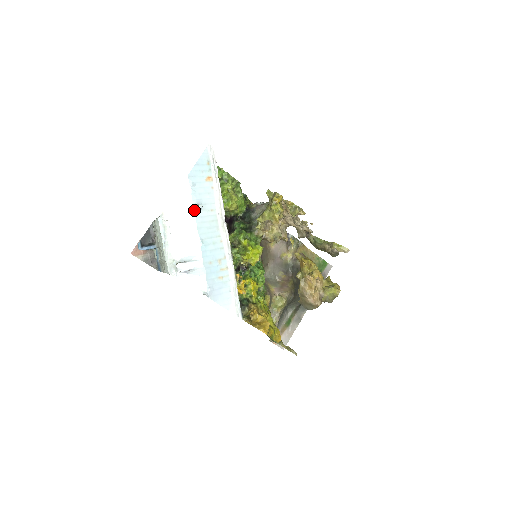
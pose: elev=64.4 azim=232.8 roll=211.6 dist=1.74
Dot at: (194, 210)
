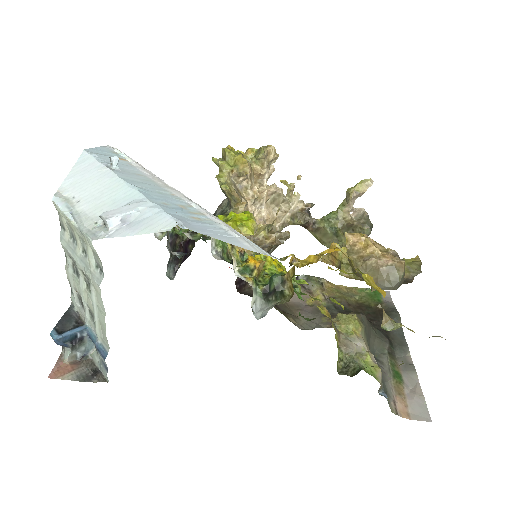
Dot at: (107, 168)
